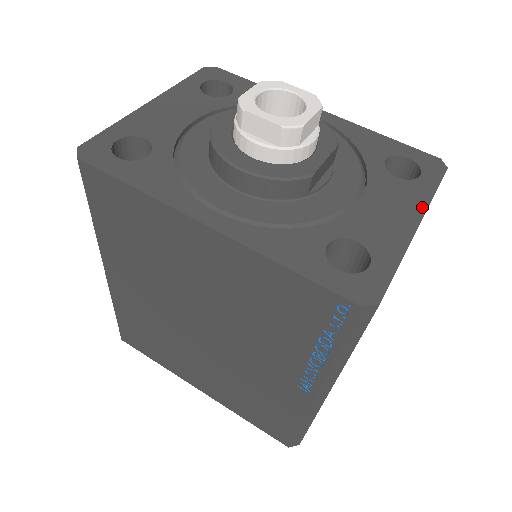
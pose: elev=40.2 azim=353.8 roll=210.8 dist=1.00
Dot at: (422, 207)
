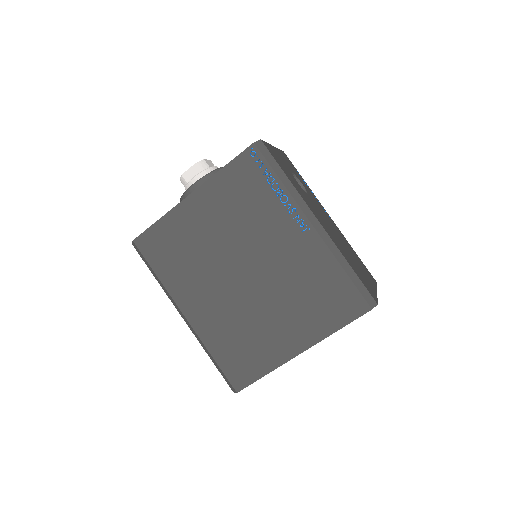
Dot at: occluded
